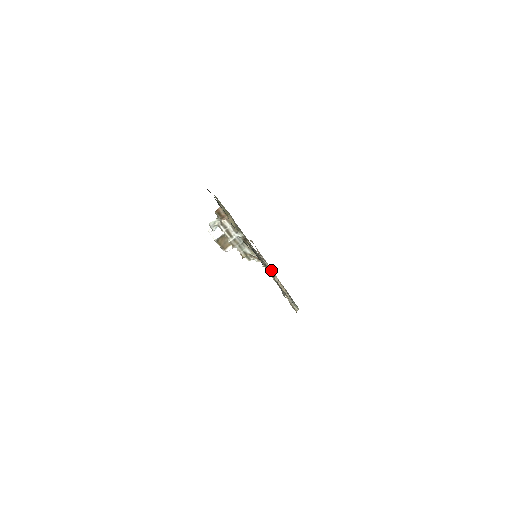
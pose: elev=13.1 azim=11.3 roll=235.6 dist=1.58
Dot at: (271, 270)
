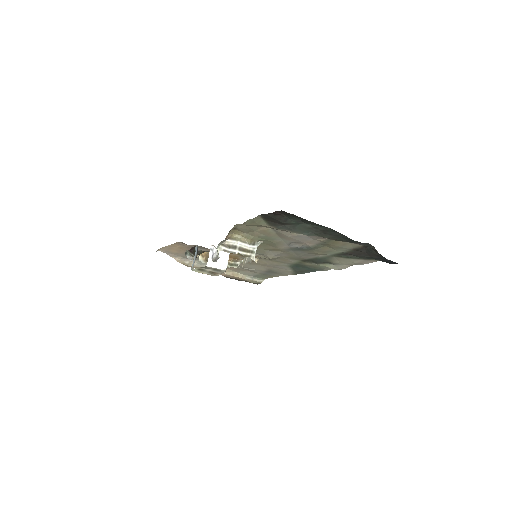
Dot at: occluded
